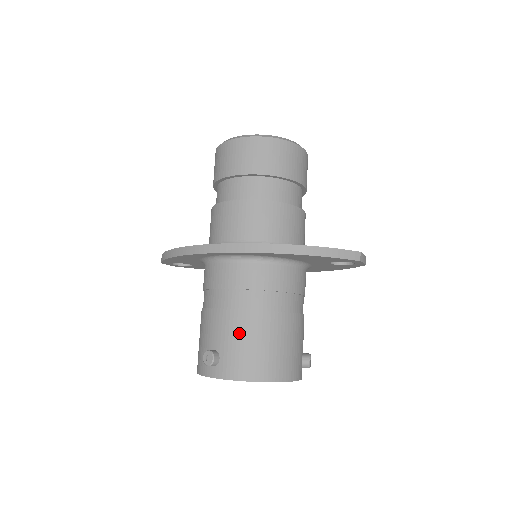
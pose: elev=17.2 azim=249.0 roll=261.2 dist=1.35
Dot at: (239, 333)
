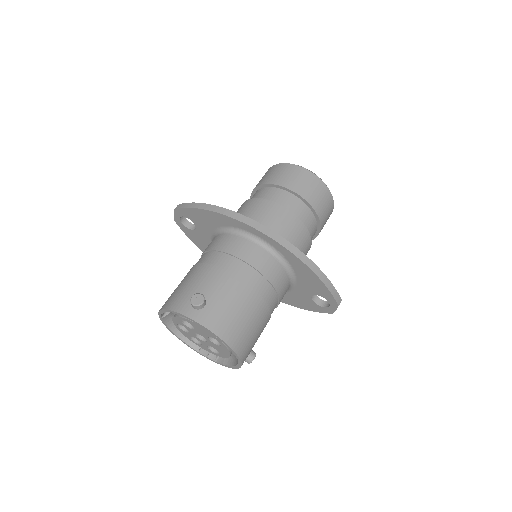
Dot at: (233, 297)
